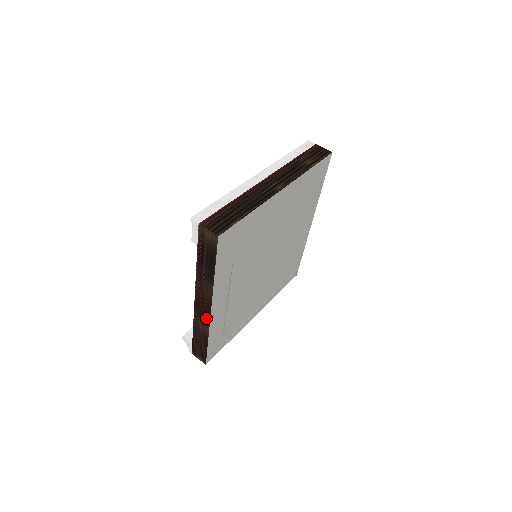
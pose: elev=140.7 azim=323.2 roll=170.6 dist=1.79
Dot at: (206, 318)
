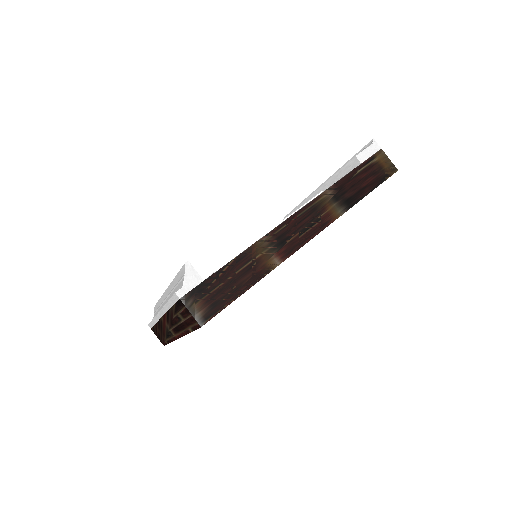
Dot at: (291, 245)
